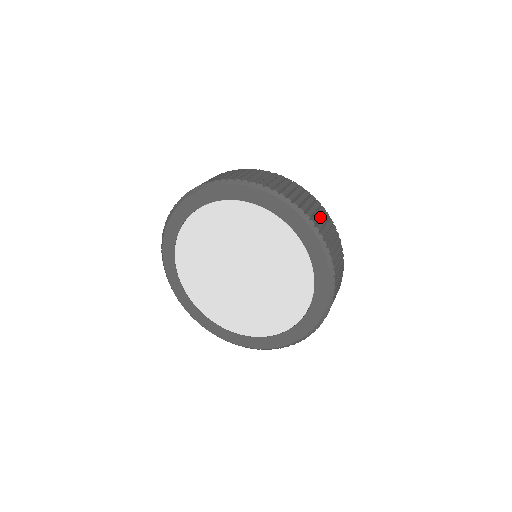
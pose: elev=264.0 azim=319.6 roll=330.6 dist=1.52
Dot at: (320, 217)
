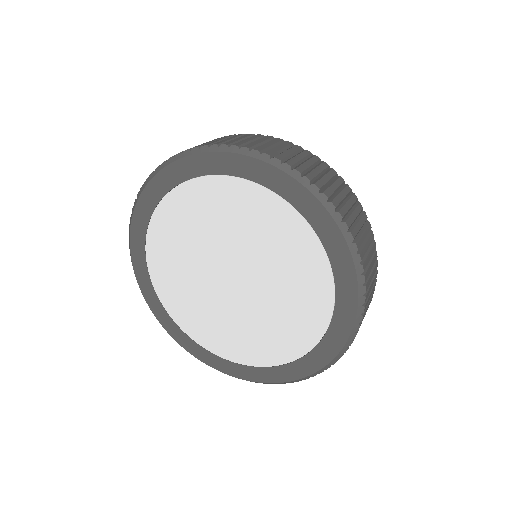
Dot at: (364, 238)
